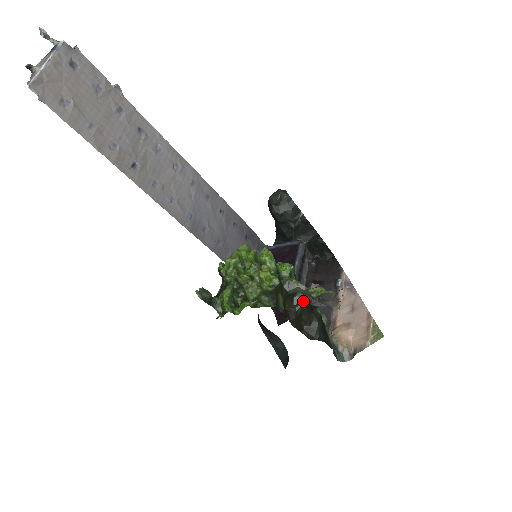
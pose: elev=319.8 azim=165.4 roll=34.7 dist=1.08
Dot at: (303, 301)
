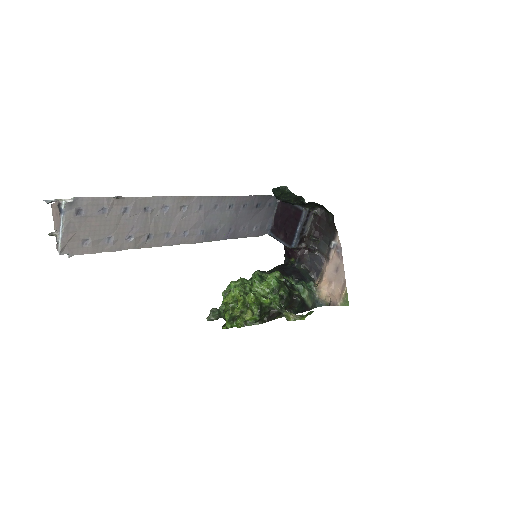
Dot at: (283, 305)
